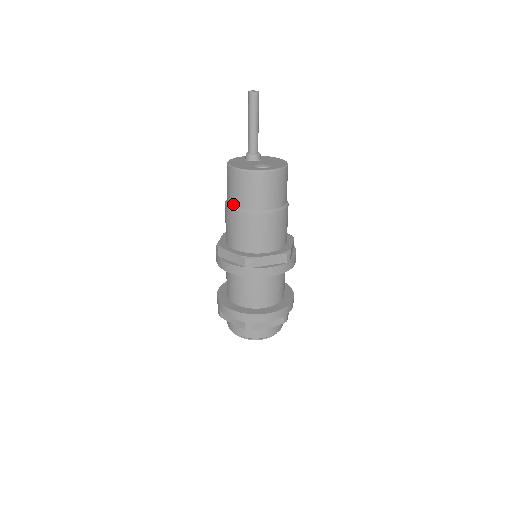
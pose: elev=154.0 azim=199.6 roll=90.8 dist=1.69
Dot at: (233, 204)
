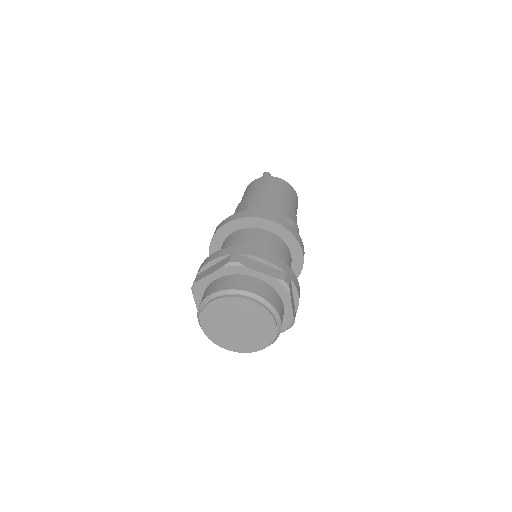
Dot at: (272, 193)
